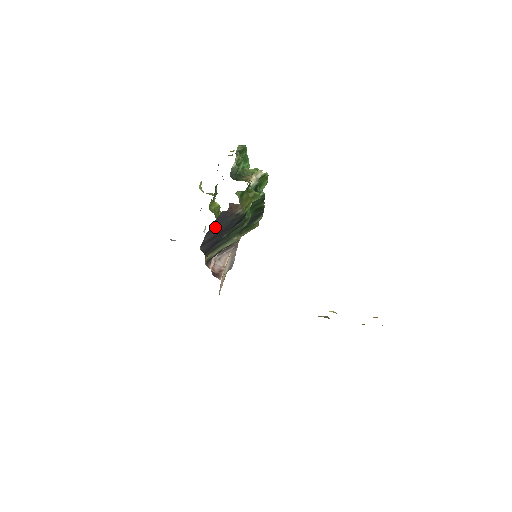
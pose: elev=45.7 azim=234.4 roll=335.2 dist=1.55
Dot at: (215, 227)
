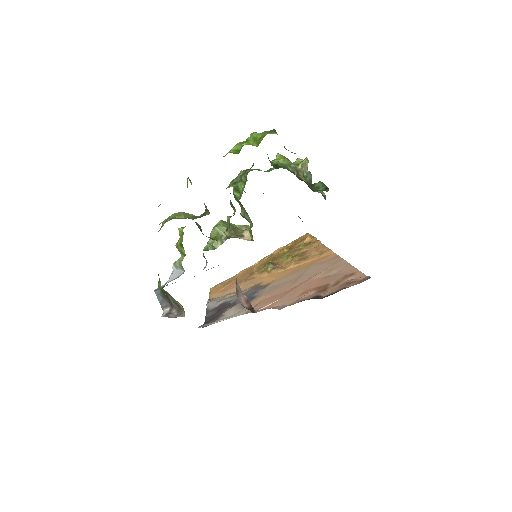
Dot at: occluded
